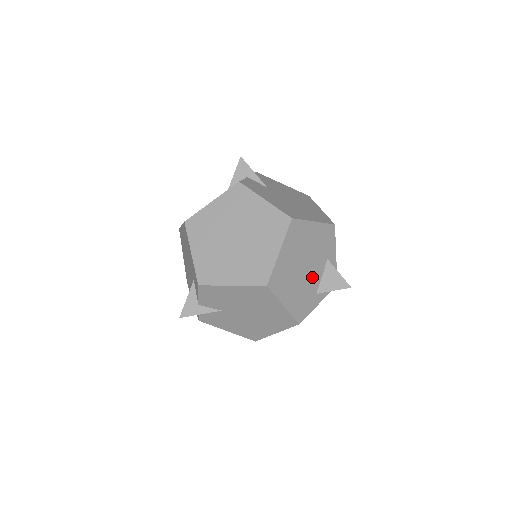
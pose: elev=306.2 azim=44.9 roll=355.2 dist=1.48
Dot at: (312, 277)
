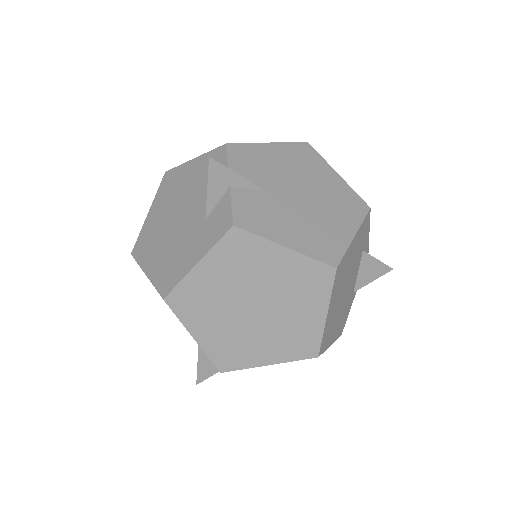
Dot at: (351, 286)
